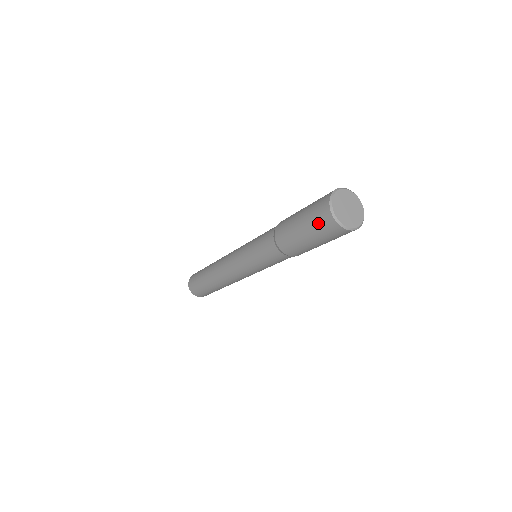
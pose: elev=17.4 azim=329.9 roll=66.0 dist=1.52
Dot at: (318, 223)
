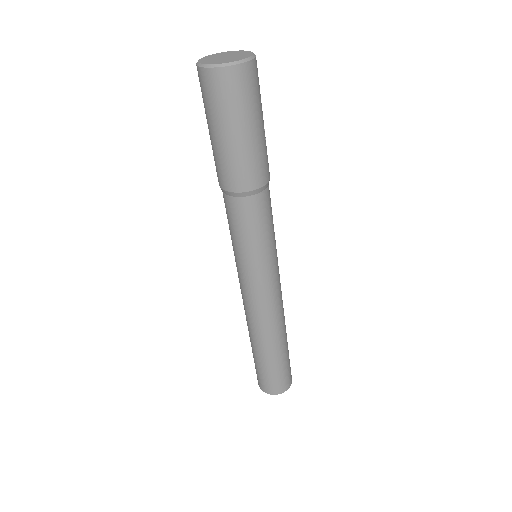
Dot at: (202, 96)
